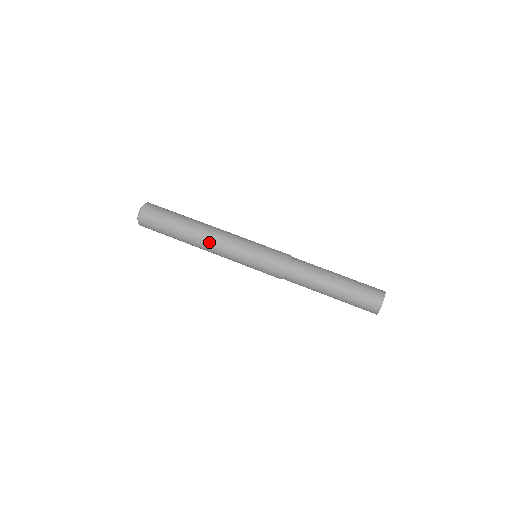
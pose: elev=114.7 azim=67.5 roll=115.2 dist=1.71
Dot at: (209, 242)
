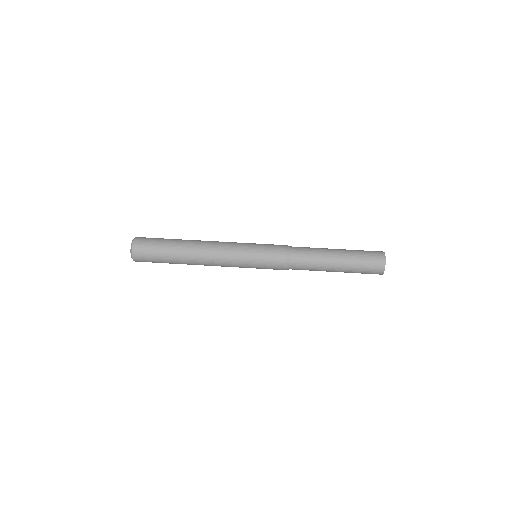
Dot at: (210, 242)
